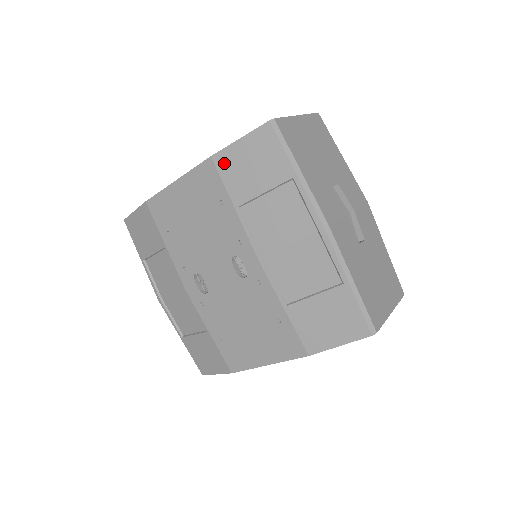
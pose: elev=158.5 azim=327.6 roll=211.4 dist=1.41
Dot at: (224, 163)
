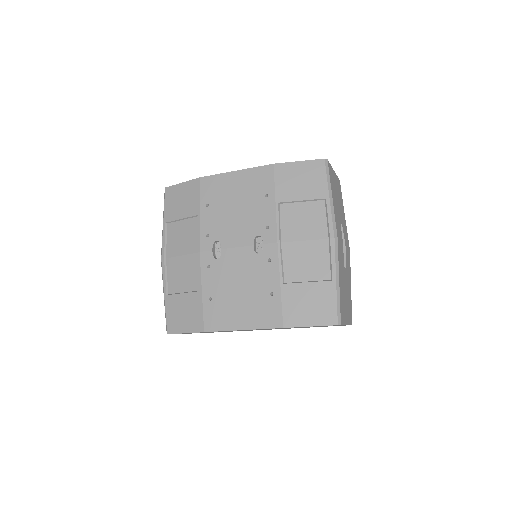
Dot at: (281, 171)
